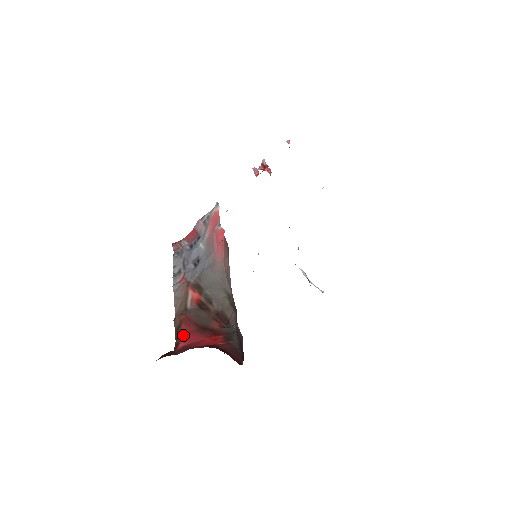
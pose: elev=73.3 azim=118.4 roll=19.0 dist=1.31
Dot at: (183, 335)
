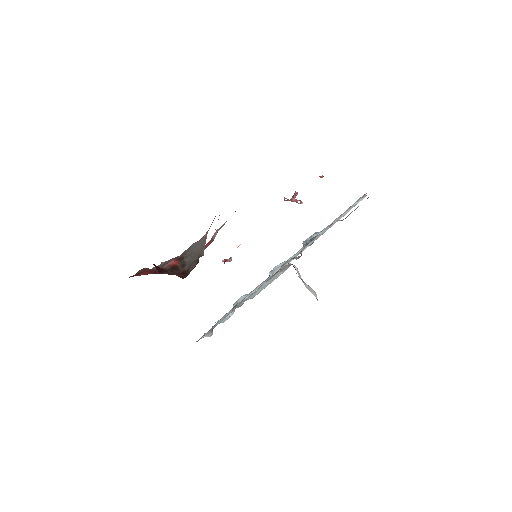
Dot at: (138, 275)
